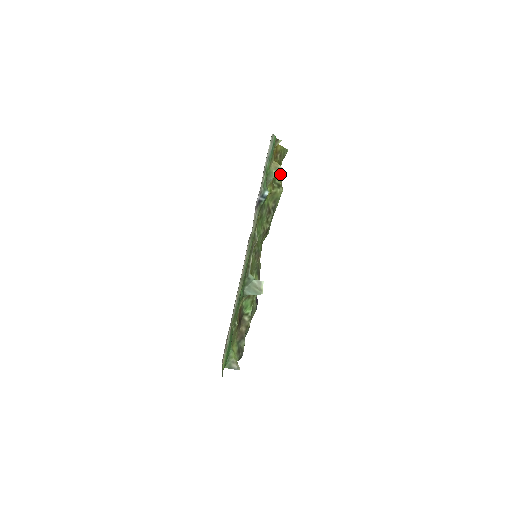
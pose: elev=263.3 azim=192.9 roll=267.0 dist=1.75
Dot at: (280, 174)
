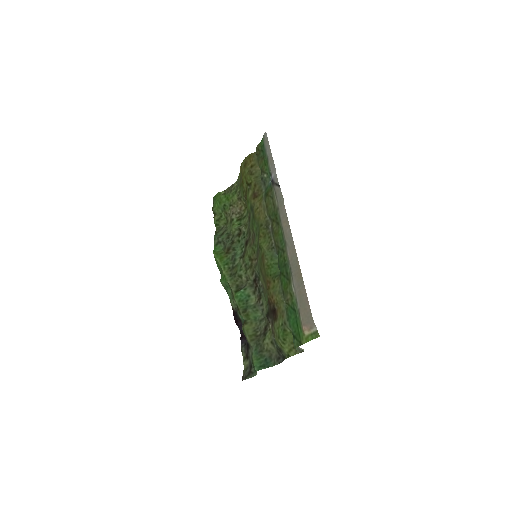
Dot at: occluded
